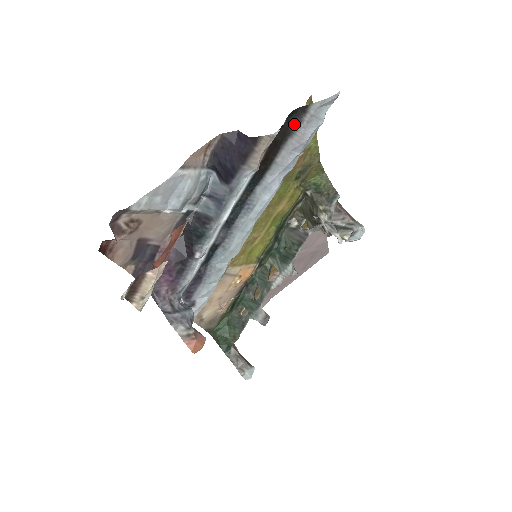
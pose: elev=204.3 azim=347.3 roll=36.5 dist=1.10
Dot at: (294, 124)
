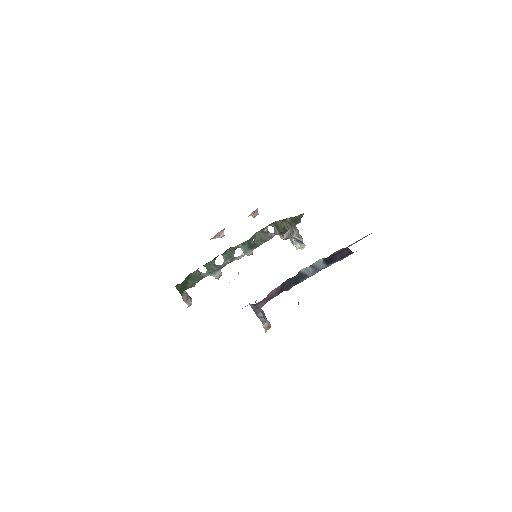
Dot at: (359, 240)
